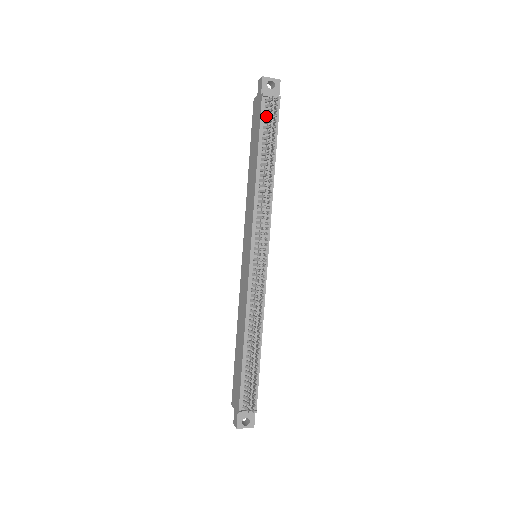
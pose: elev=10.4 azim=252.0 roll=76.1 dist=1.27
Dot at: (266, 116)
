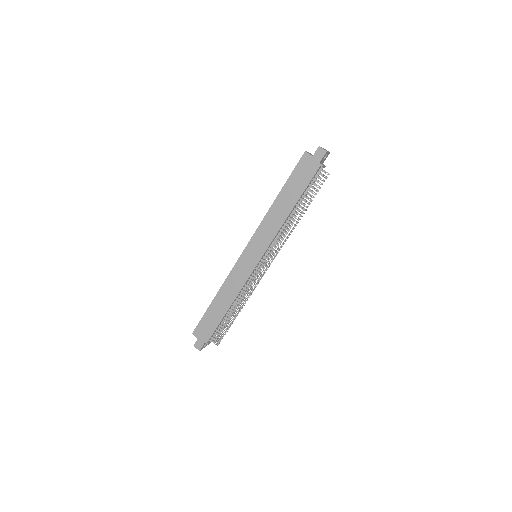
Dot at: (315, 180)
